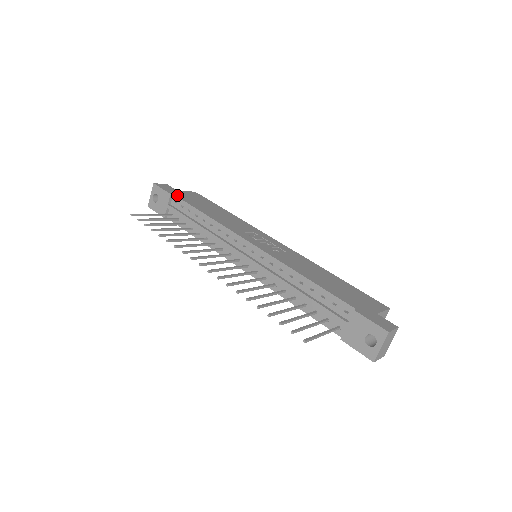
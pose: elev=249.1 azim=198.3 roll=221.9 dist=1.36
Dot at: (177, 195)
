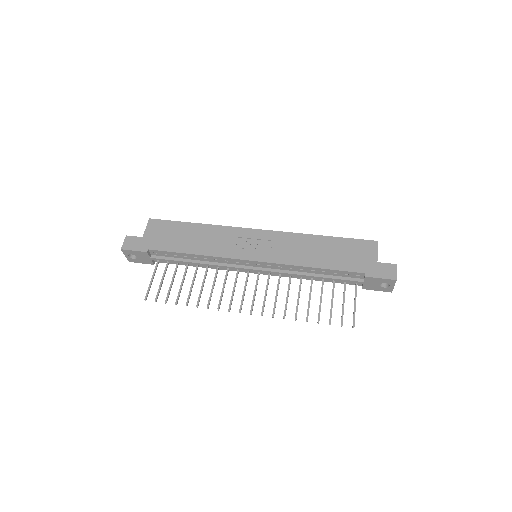
Dot at: (151, 247)
